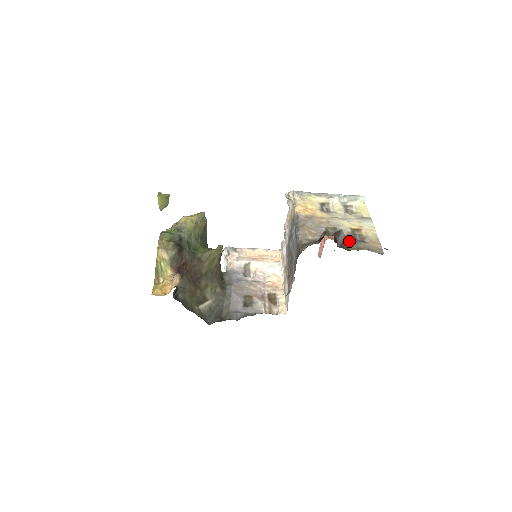
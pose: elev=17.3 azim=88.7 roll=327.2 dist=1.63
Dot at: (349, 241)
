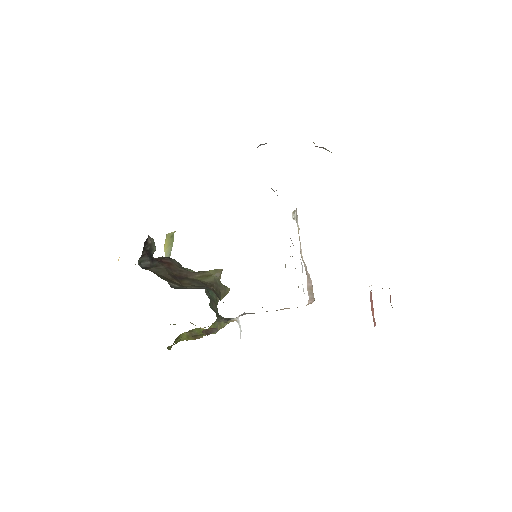
Dot at: occluded
